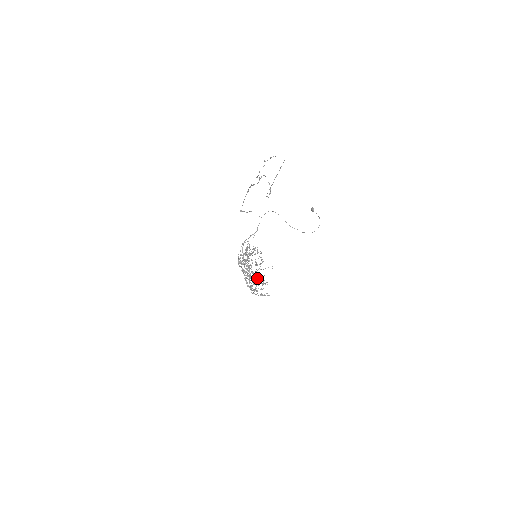
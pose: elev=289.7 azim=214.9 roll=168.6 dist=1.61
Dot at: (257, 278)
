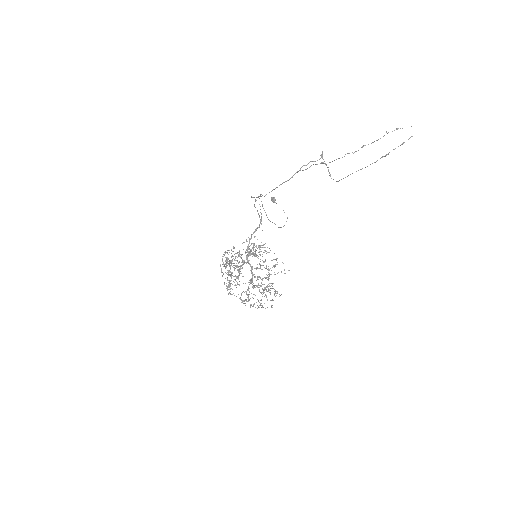
Dot at: occluded
